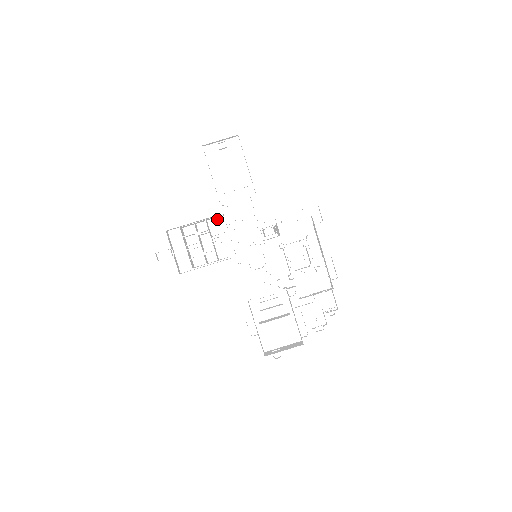
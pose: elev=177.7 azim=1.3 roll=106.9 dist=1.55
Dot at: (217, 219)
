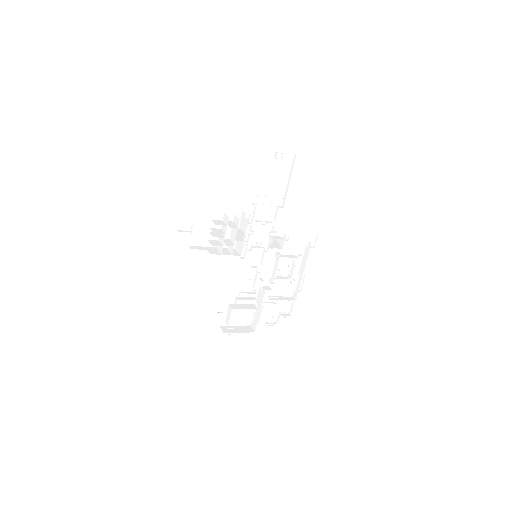
Dot at: (241, 213)
